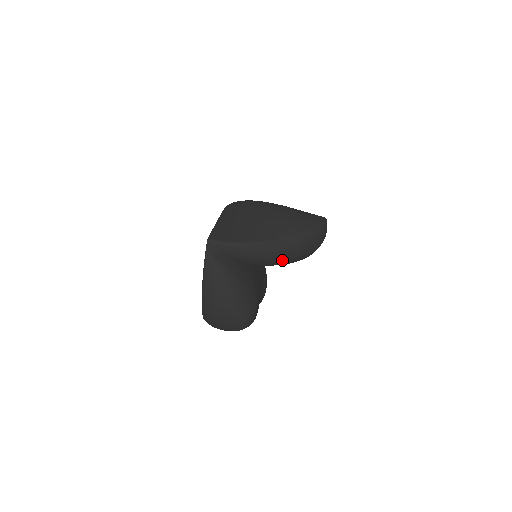
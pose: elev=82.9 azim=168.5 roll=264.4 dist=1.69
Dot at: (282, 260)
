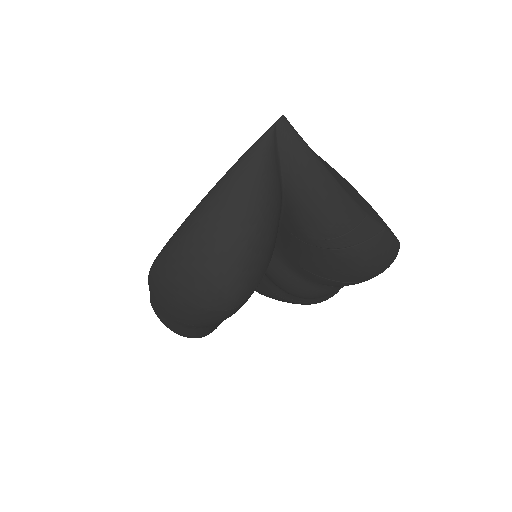
Dot at: (339, 243)
